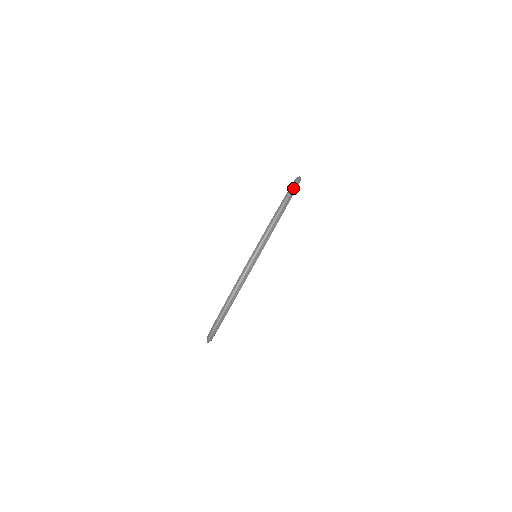
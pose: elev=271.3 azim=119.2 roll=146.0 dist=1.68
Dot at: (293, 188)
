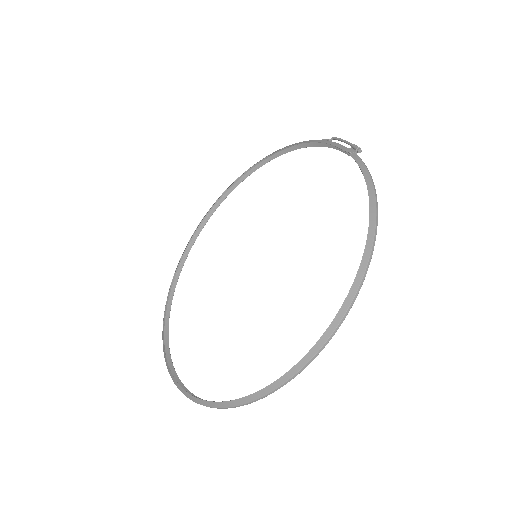
Dot at: (339, 326)
